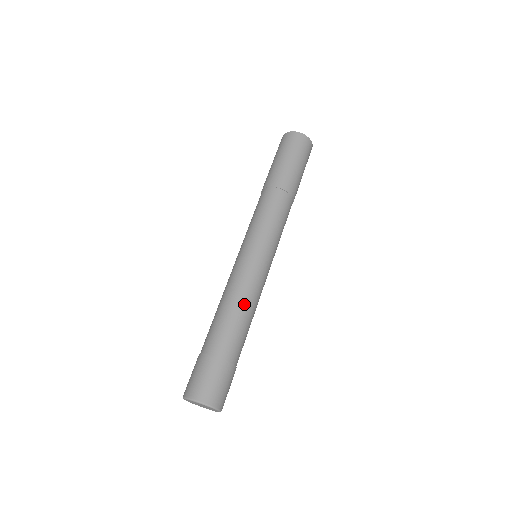
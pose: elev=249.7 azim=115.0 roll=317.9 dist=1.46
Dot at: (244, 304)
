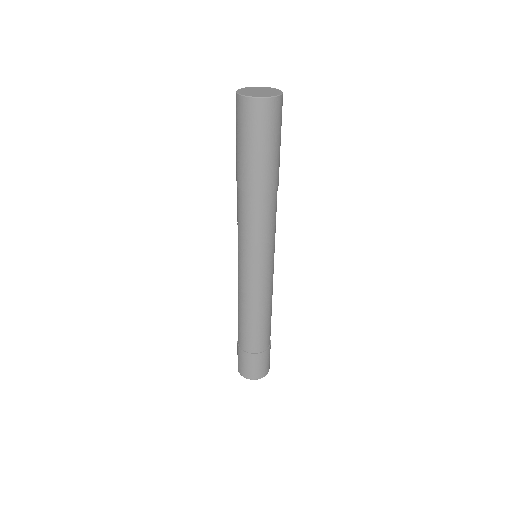
Dot at: (257, 314)
